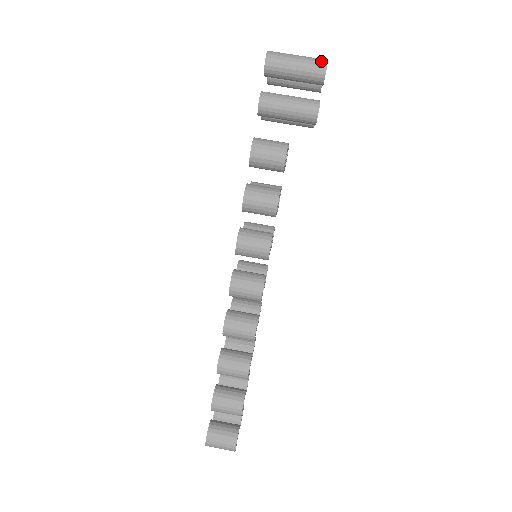
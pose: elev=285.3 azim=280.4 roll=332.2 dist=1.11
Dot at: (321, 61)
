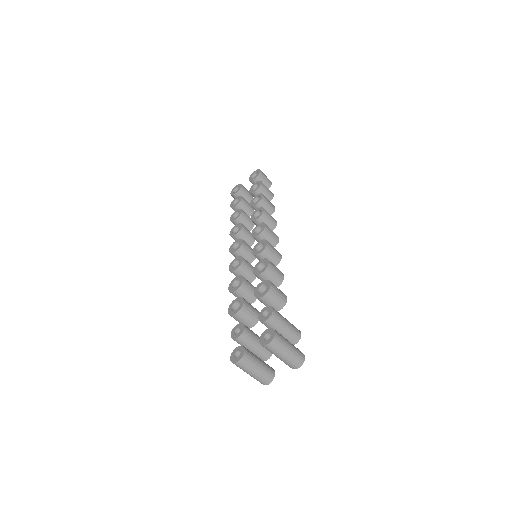
Dot at: occluded
